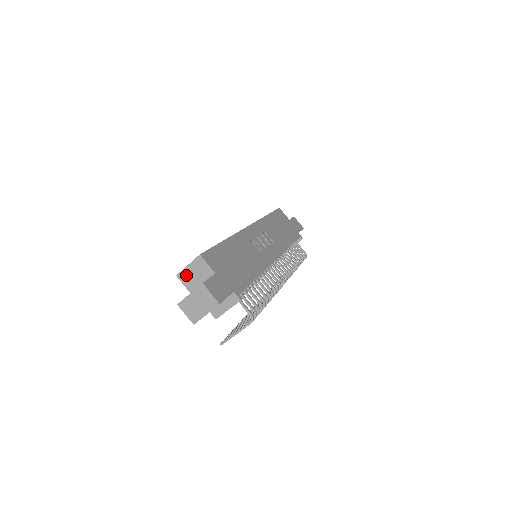
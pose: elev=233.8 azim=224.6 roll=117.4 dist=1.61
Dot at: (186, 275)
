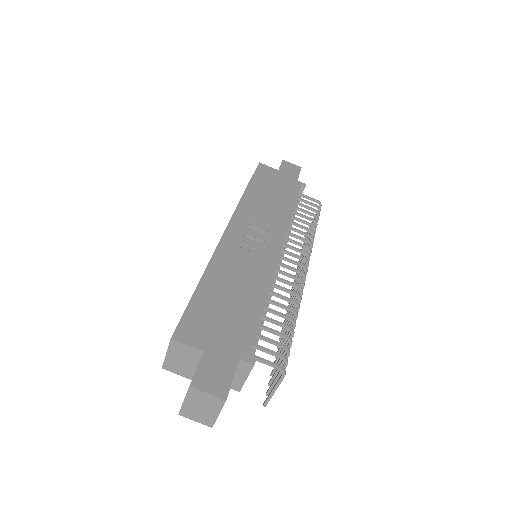
Dot at: (172, 364)
